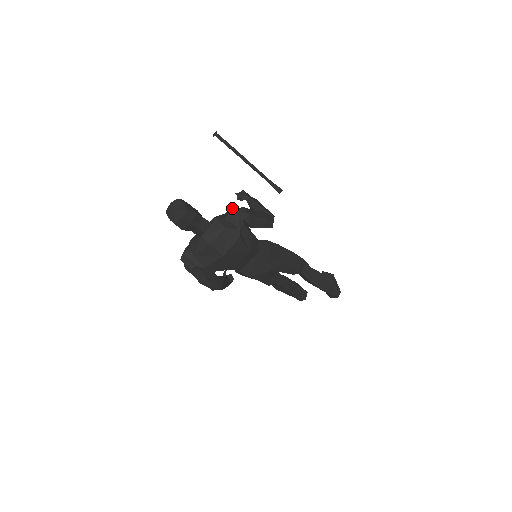
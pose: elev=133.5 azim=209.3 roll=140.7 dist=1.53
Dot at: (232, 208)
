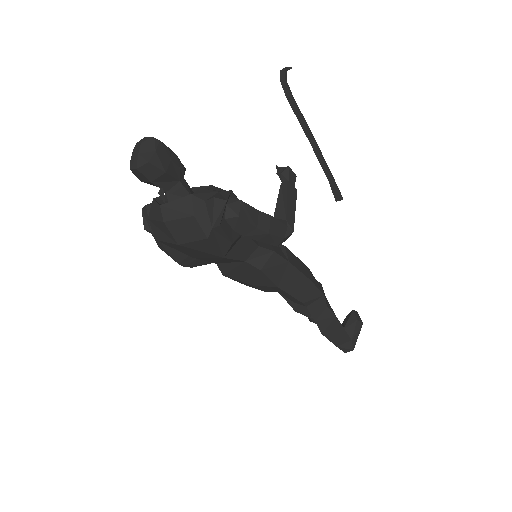
Dot at: (227, 192)
